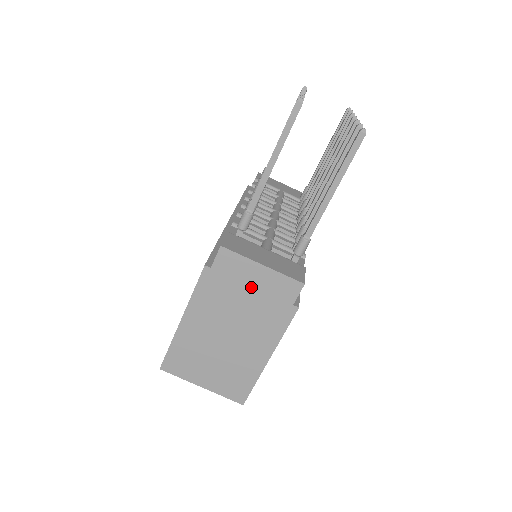
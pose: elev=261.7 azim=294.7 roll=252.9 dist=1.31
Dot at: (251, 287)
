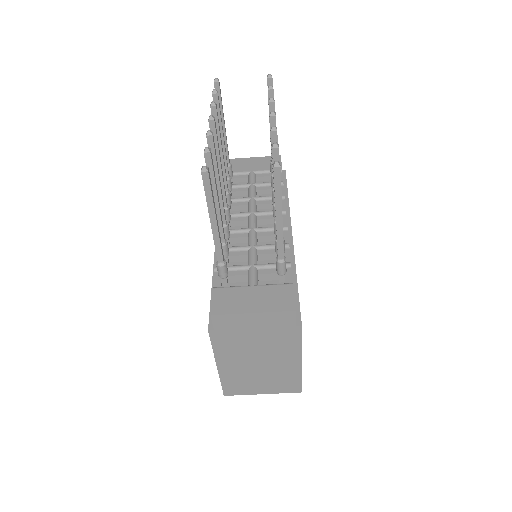
Dot at: (254, 329)
